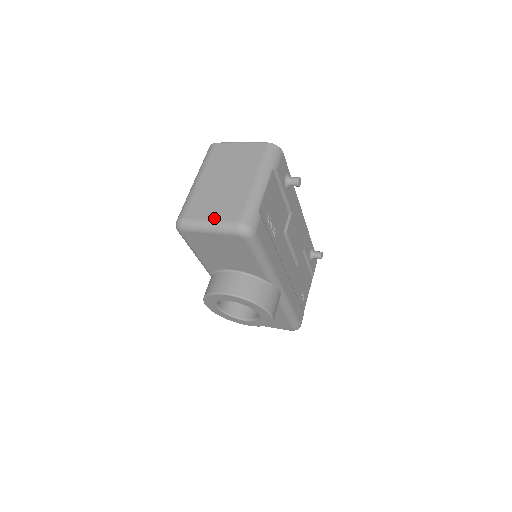
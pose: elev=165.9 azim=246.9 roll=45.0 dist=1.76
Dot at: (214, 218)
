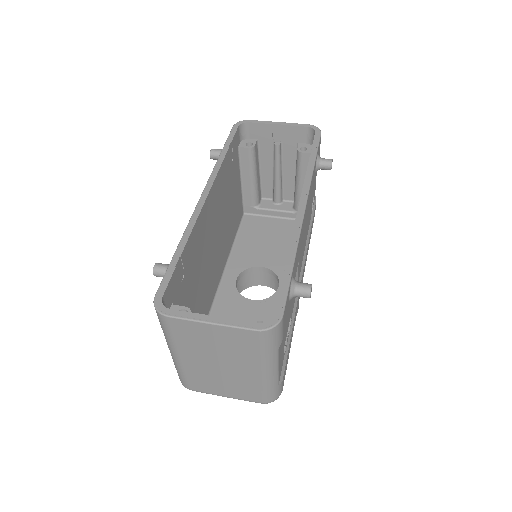
Dot at: (230, 397)
